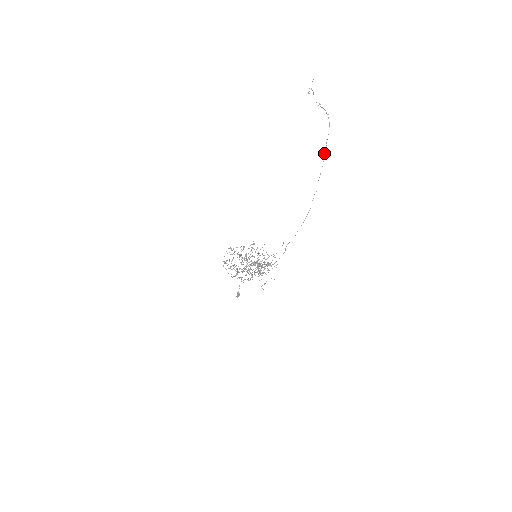
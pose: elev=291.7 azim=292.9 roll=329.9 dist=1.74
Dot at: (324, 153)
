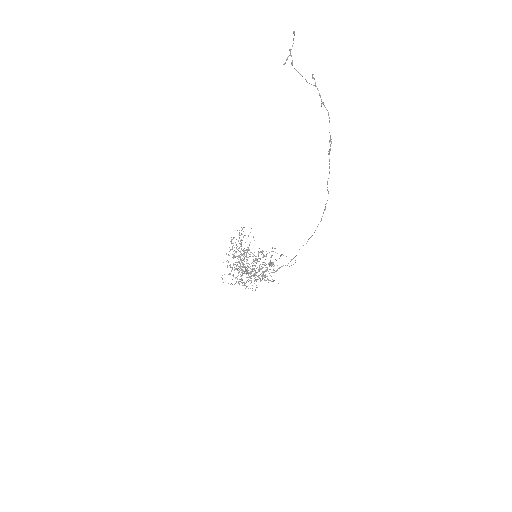
Dot at: occluded
